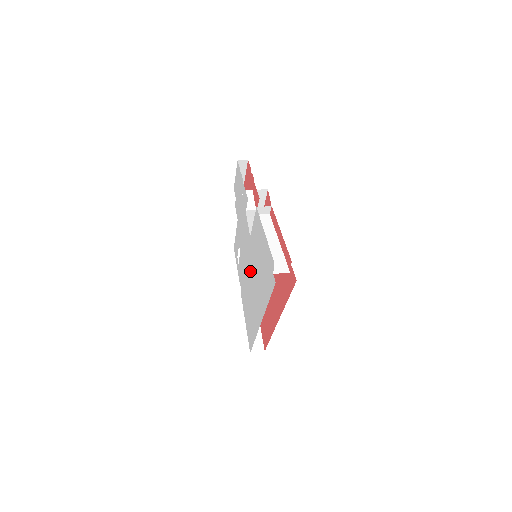
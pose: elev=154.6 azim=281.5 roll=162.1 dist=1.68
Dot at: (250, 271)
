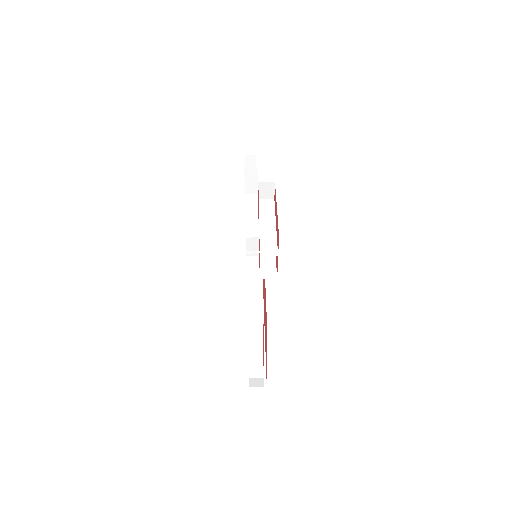
Dot at: occluded
